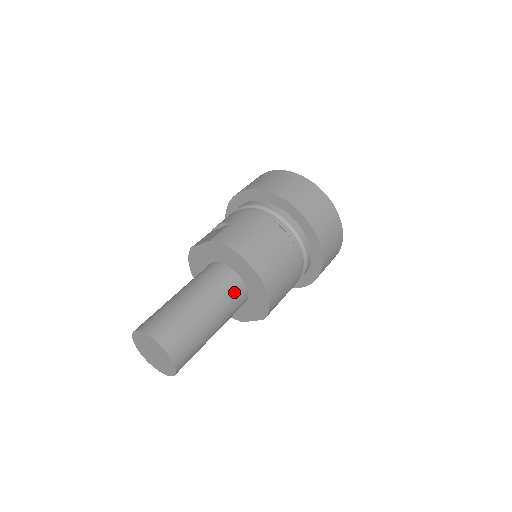
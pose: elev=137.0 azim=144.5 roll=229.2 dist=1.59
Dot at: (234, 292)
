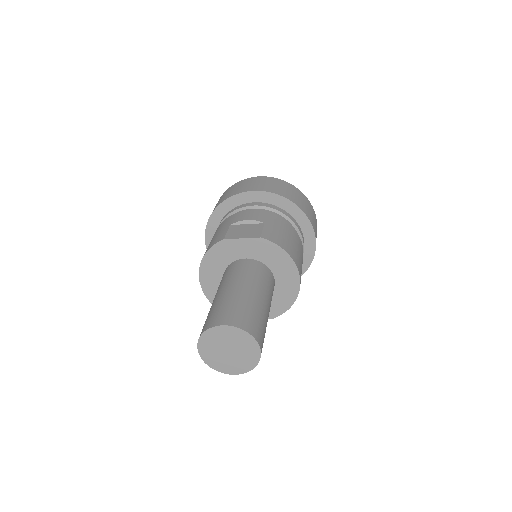
Dot at: occluded
